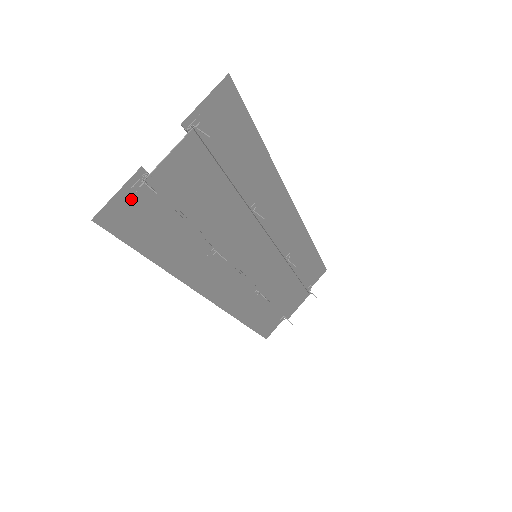
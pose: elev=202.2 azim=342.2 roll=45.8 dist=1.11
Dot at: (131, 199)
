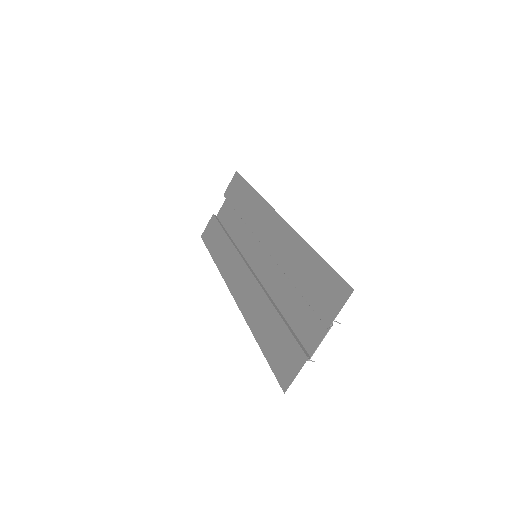
Dot at: (292, 365)
